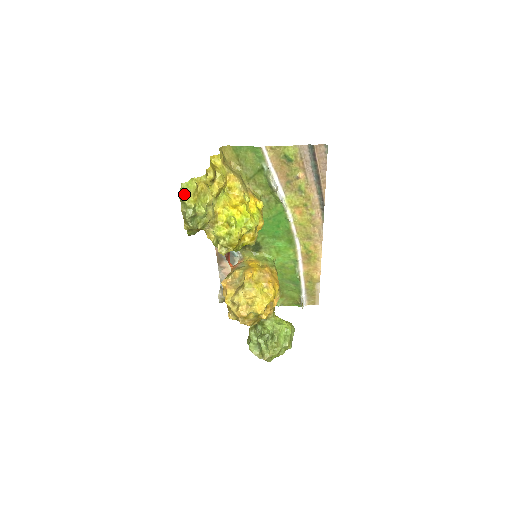
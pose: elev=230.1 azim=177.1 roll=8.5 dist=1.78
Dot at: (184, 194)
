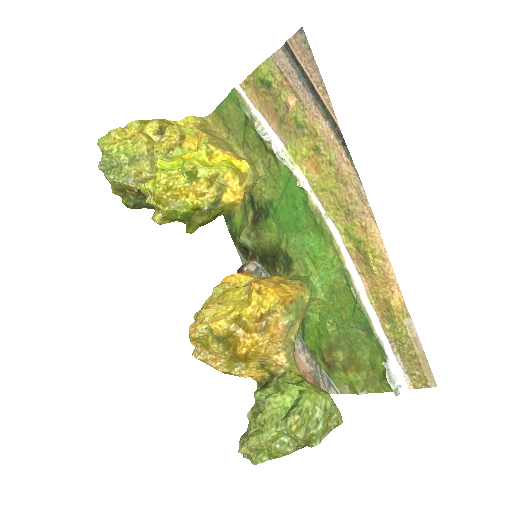
Dot at: (101, 139)
